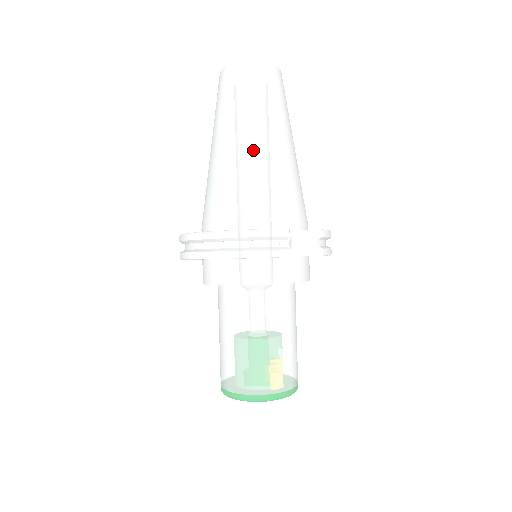
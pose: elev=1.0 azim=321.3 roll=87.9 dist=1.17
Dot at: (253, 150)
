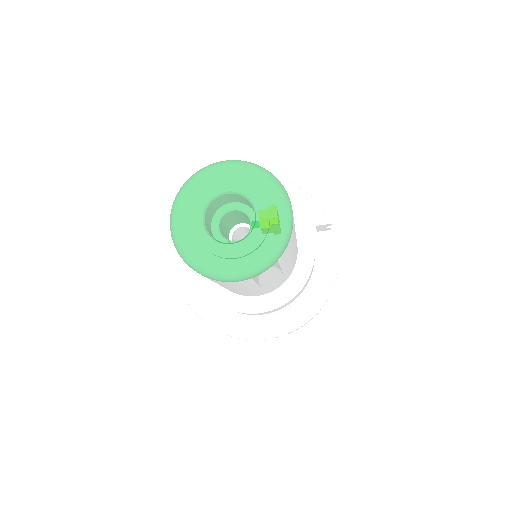
Dot at: occluded
